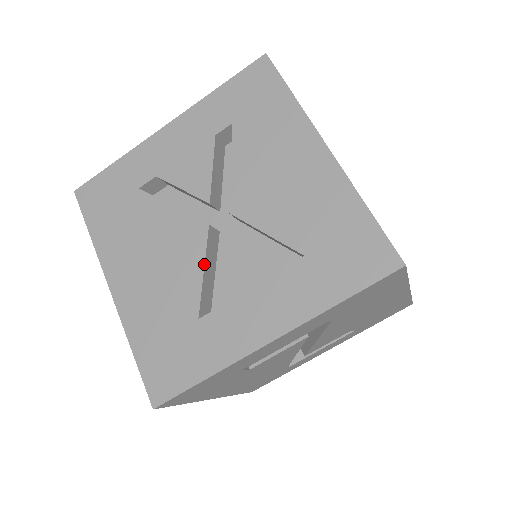
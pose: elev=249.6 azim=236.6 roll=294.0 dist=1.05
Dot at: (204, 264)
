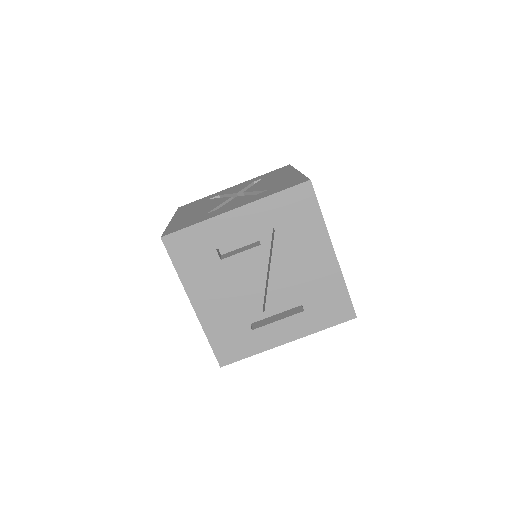
Dot at: (221, 204)
